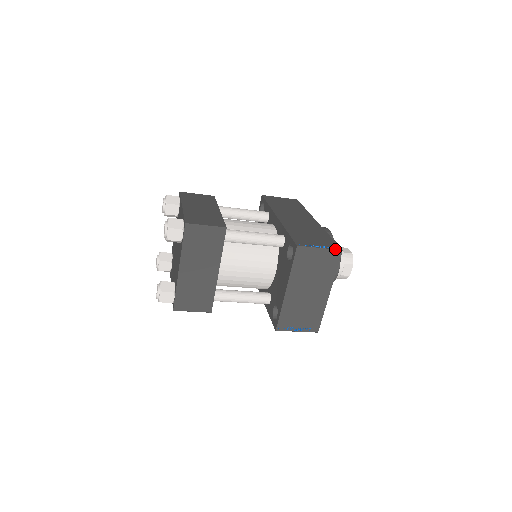
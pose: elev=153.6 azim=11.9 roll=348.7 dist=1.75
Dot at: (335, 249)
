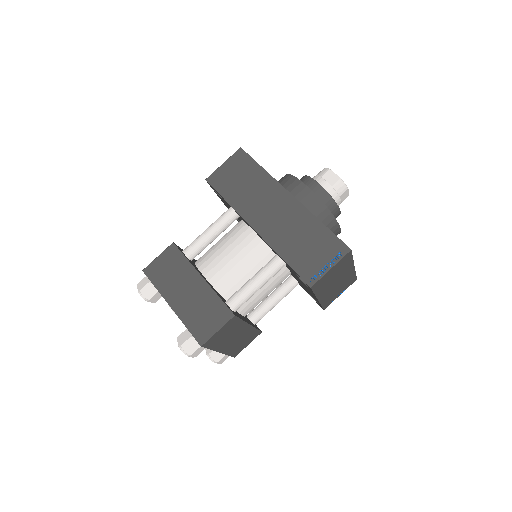
Dot at: (344, 255)
